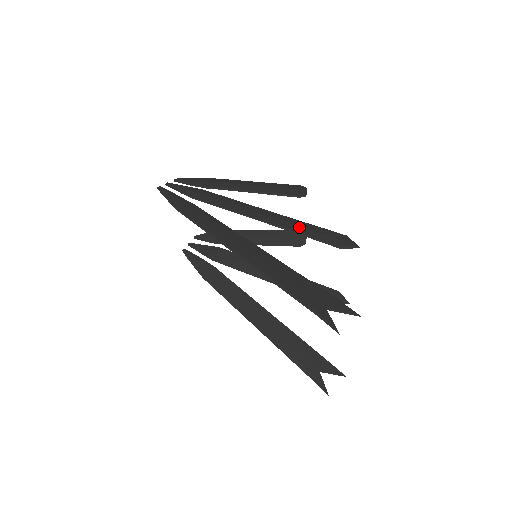
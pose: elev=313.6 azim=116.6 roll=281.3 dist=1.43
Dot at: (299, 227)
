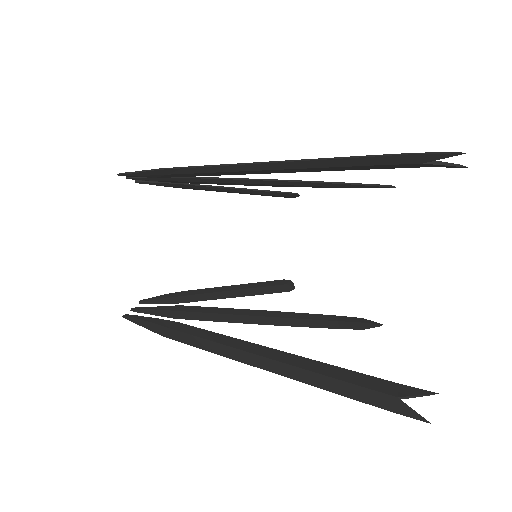
Dot at: occluded
